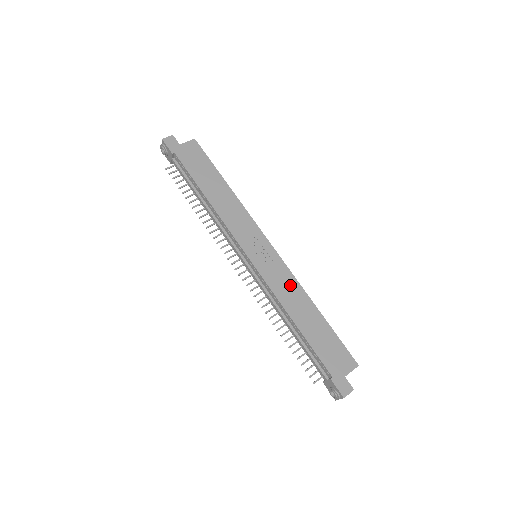
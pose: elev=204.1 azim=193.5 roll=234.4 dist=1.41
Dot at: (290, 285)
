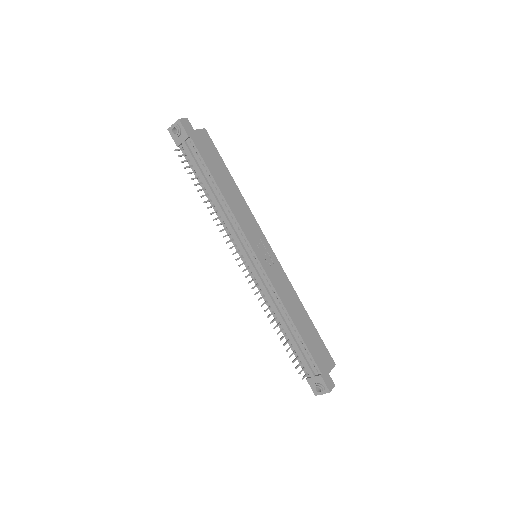
Dot at: (287, 287)
